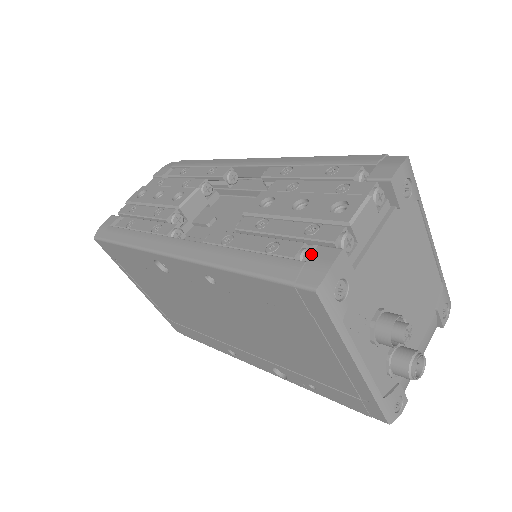
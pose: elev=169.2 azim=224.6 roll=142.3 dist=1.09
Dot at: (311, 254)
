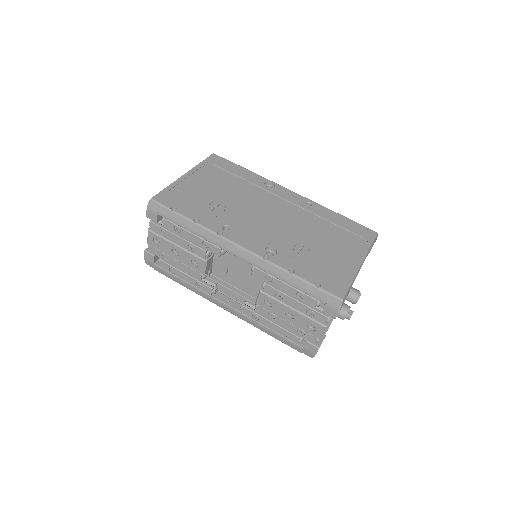
Dot at: occluded
